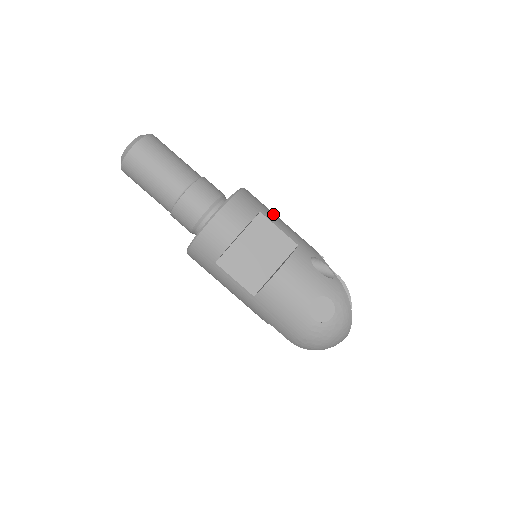
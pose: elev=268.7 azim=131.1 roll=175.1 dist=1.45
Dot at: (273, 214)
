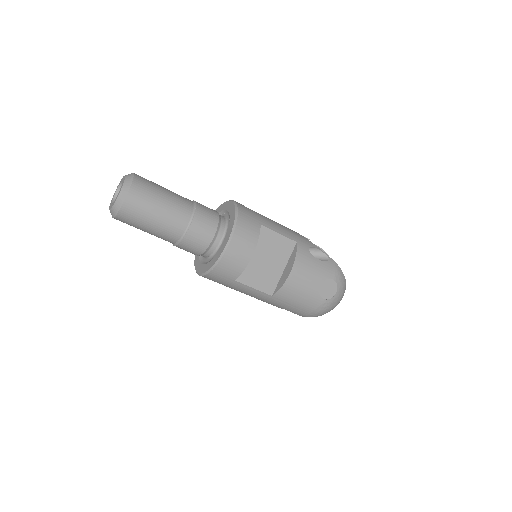
Dot at: (267, 219)
